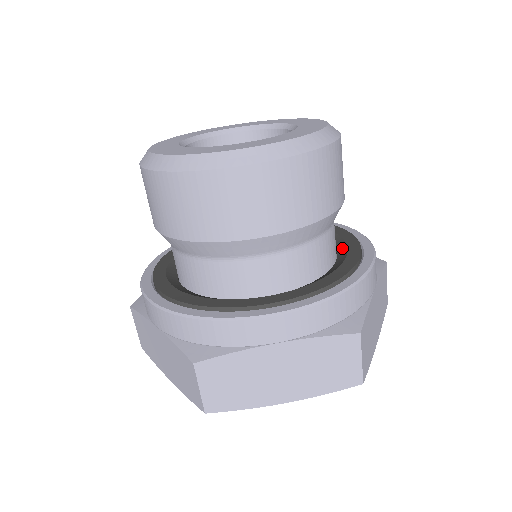
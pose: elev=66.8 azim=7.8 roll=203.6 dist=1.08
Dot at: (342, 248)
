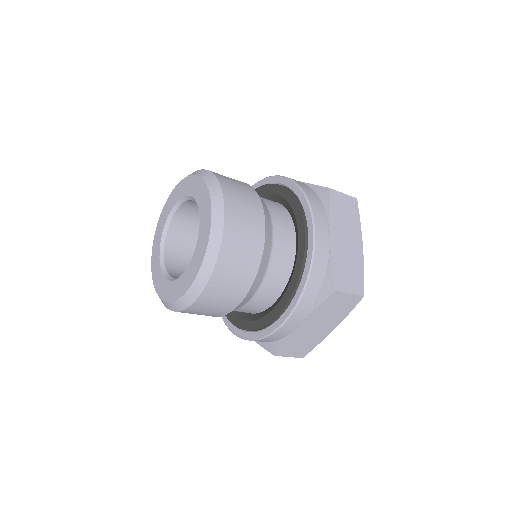
Dot at: (294, 219)
